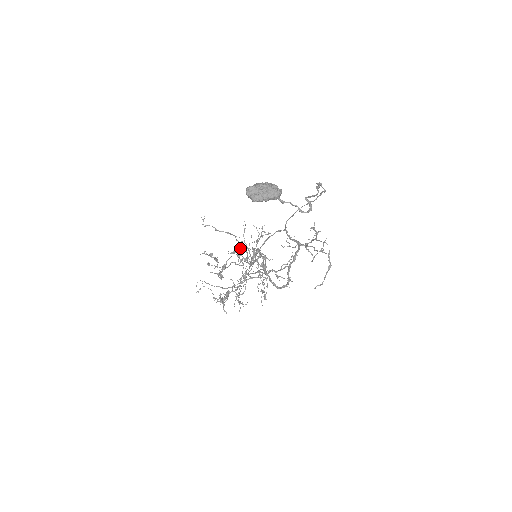
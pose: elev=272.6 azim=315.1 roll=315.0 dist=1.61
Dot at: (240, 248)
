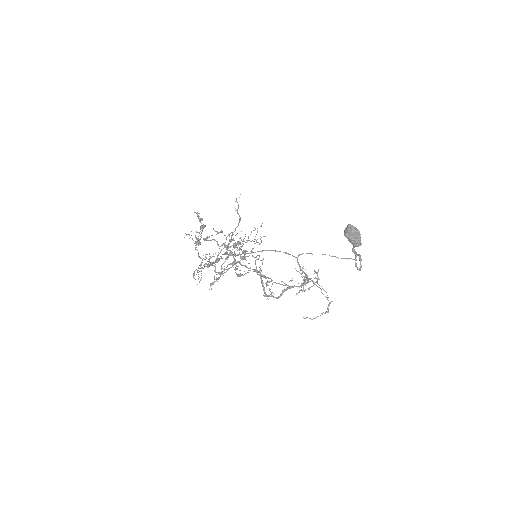
Dot at: occluded
